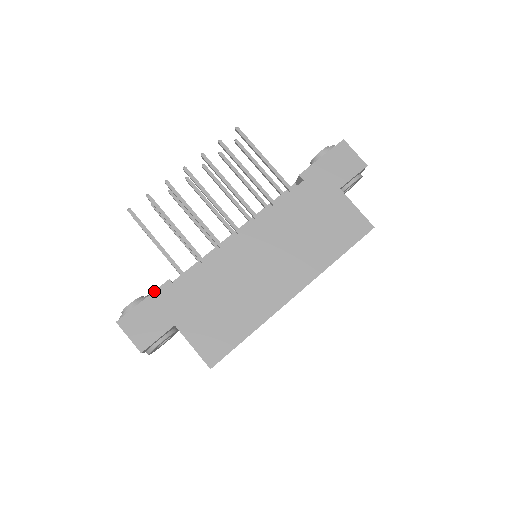
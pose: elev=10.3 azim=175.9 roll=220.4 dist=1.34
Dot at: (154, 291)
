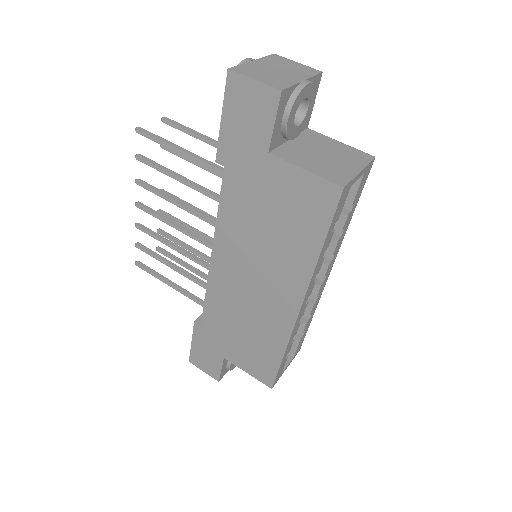
Dot at: (192, 334)
